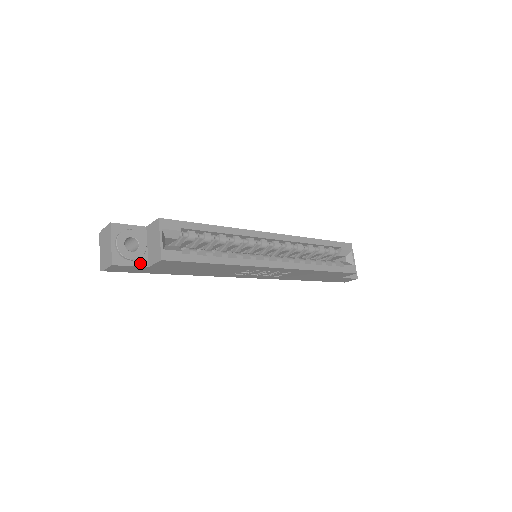
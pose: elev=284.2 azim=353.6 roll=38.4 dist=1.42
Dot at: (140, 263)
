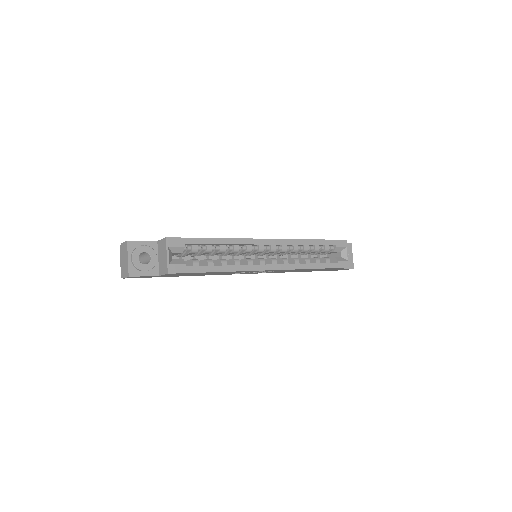
Dot at: (152, 273)
